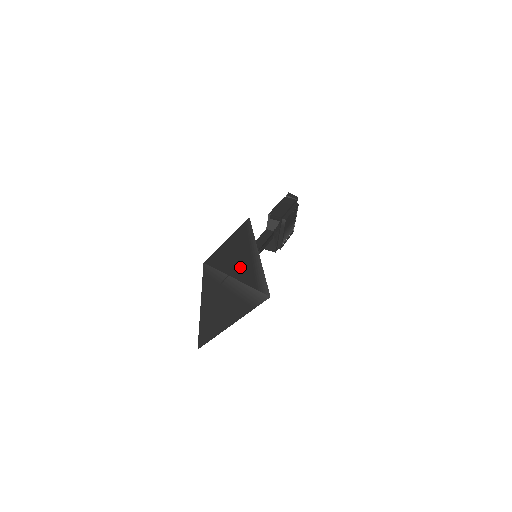
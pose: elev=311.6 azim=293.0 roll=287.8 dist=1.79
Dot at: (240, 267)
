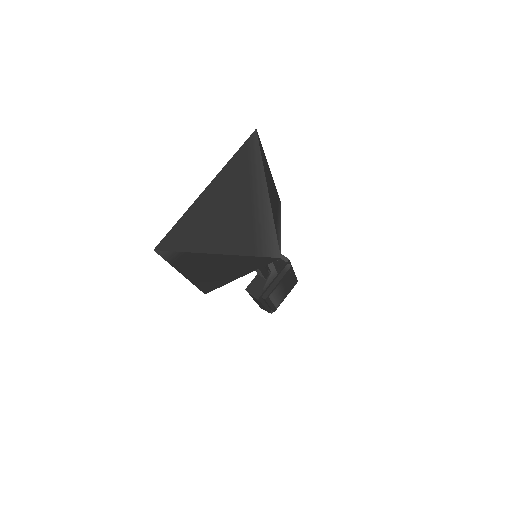
Dot at: (271, 194)
